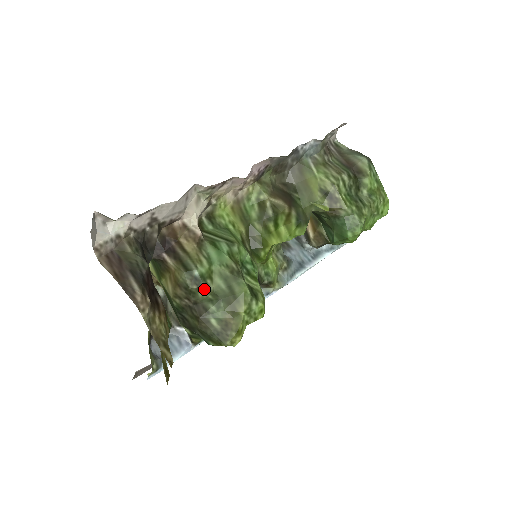
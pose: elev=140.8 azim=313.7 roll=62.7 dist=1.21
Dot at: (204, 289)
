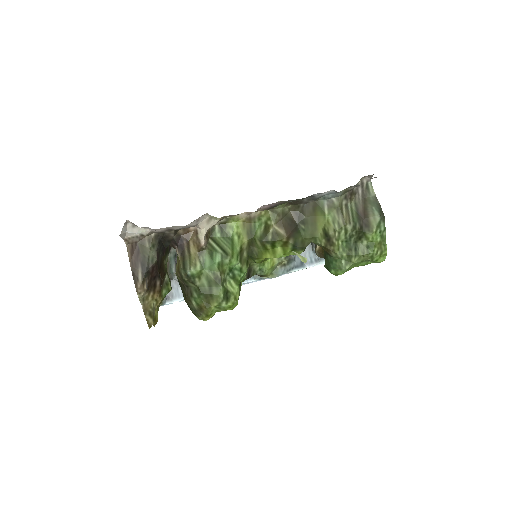
Dot at: (192, 283)
